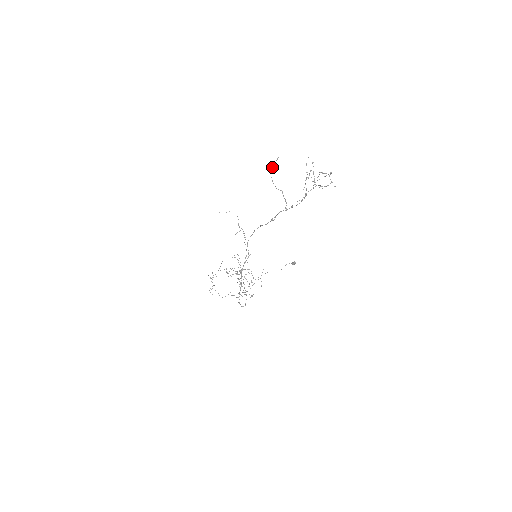
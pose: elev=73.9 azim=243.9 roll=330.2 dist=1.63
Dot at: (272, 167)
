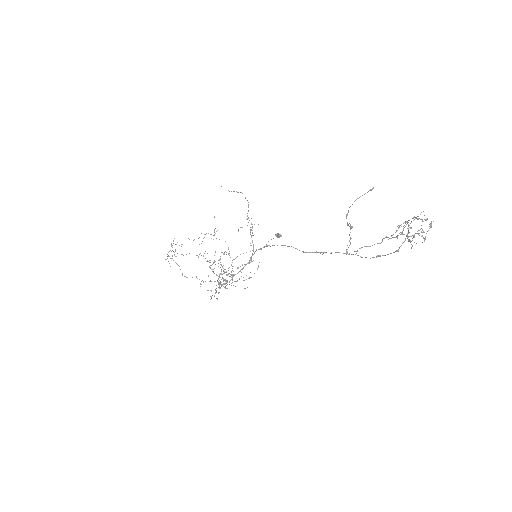
Dot at: occluded
